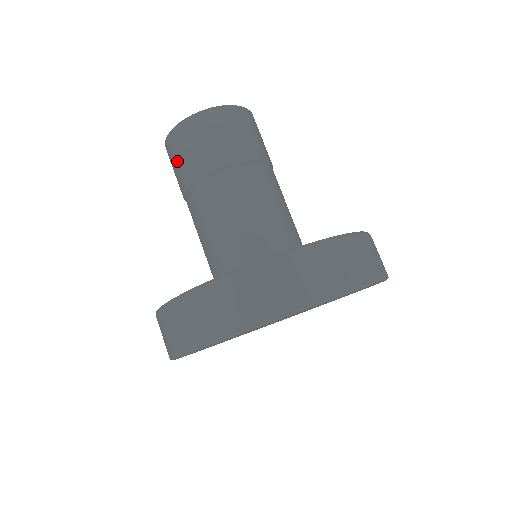
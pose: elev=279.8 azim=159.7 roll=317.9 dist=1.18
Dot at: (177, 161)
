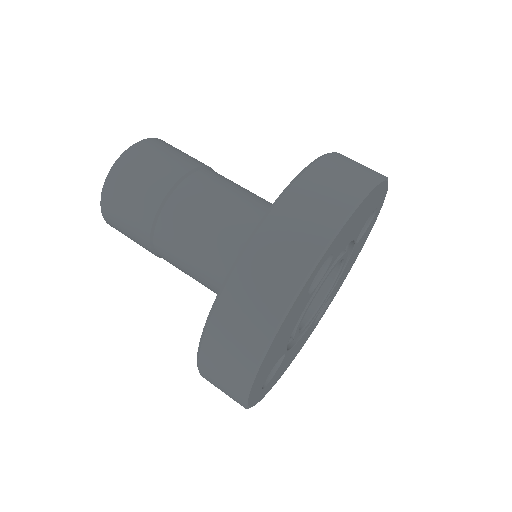
Dot at: occluded
